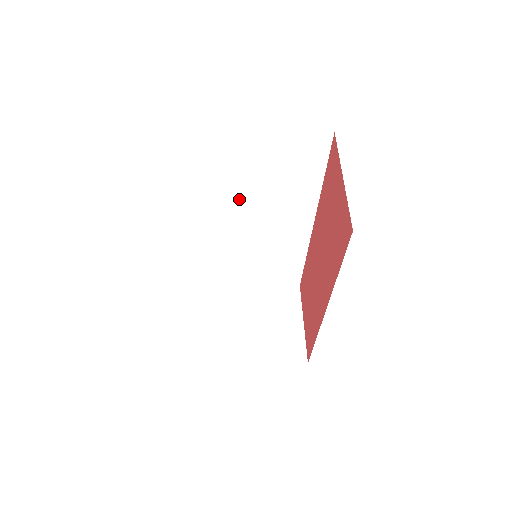
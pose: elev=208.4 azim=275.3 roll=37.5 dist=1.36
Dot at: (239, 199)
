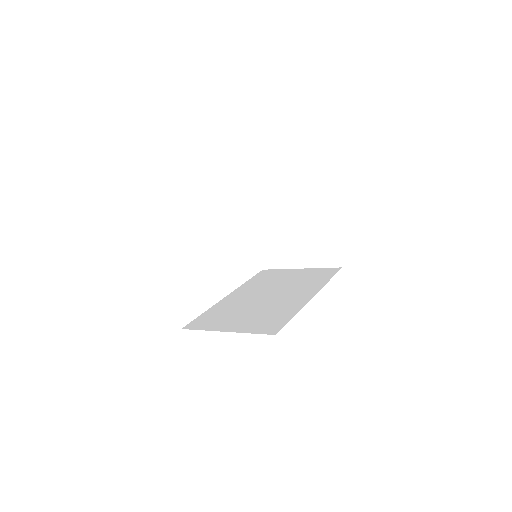
Dot at: occluded
